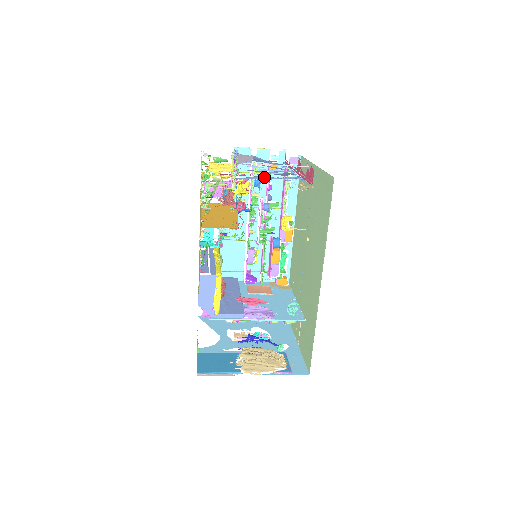
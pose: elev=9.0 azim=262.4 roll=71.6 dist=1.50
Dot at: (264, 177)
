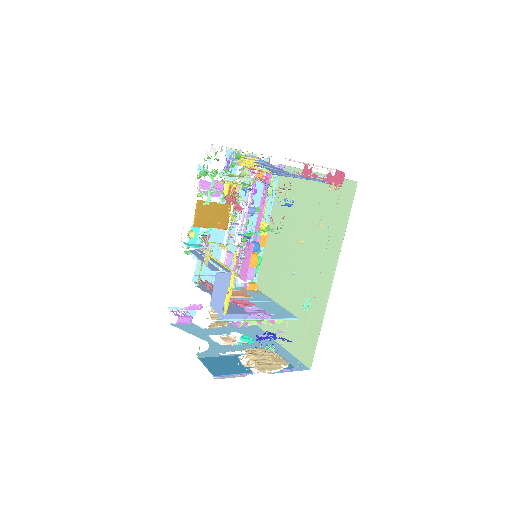
Dot at: occluded
